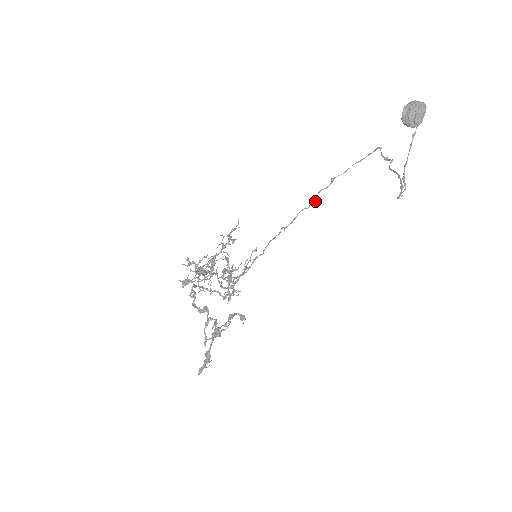
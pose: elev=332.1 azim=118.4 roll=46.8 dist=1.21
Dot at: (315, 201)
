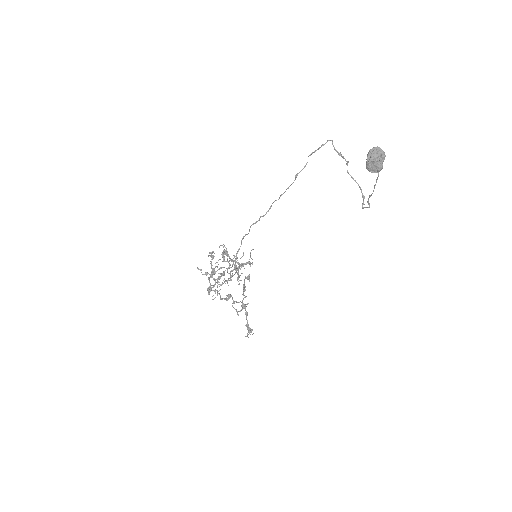
Dot at: occluded
